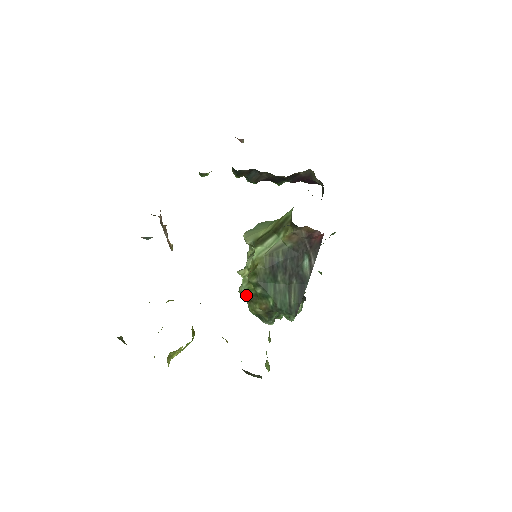
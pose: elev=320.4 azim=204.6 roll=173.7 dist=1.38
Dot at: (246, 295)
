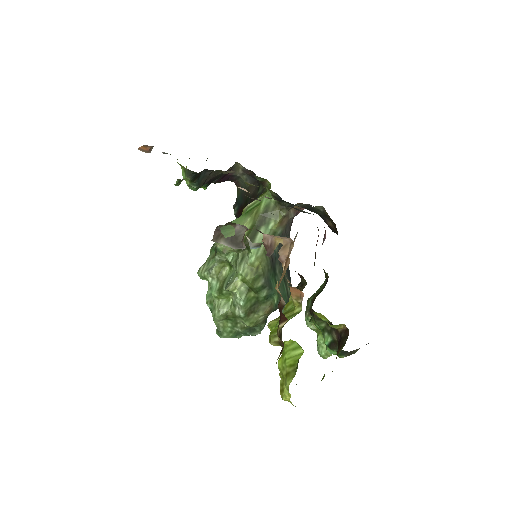
Dot at: (246, 309)
